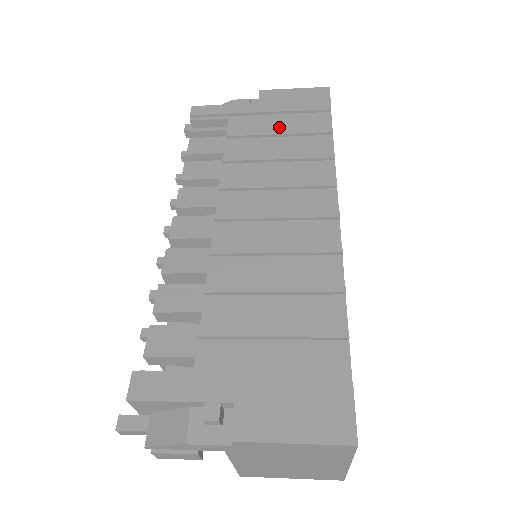
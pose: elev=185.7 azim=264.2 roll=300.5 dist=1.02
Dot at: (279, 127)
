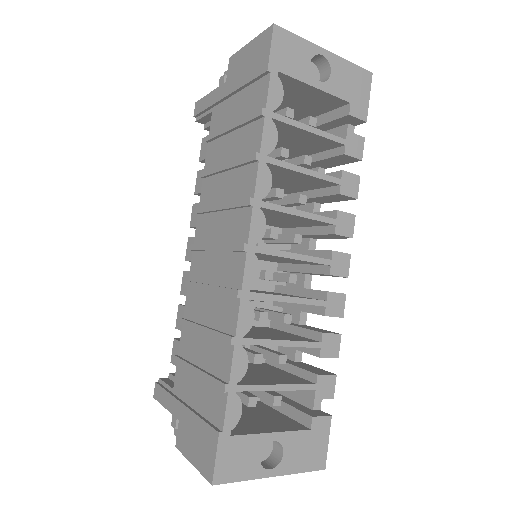
Dot at: (235, 115)
